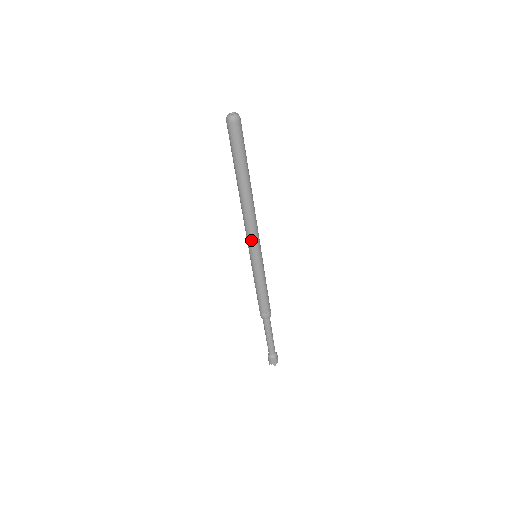
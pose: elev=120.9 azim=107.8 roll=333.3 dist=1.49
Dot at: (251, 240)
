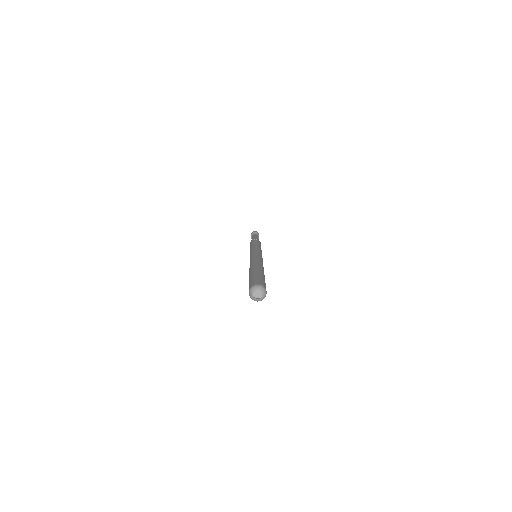
Dot at: occluded
